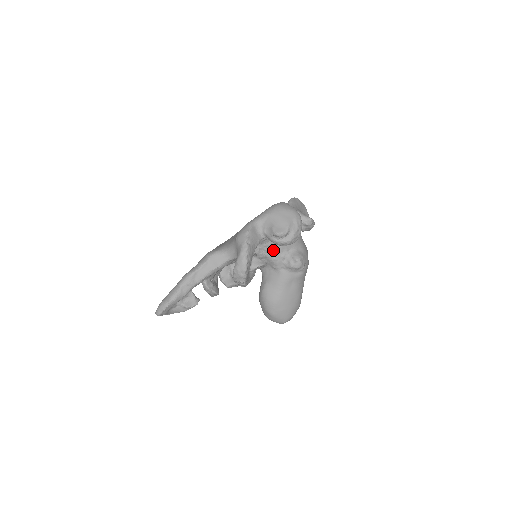
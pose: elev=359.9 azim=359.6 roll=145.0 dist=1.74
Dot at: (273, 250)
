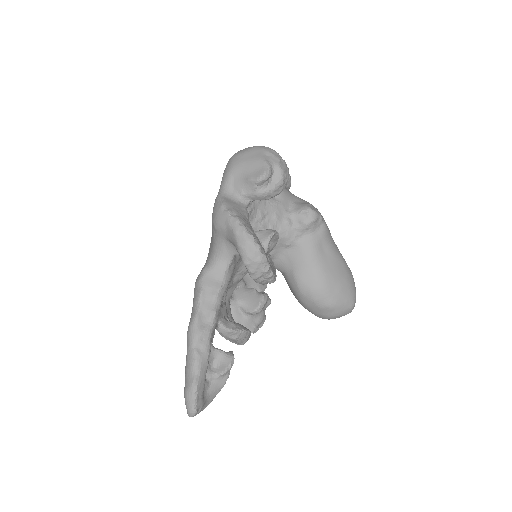
Dot at: (270, 221)
